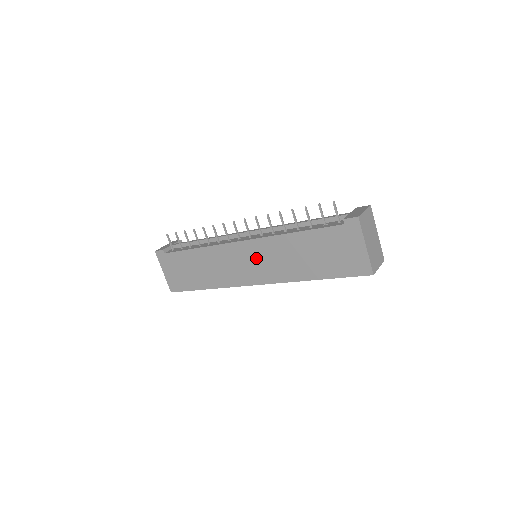
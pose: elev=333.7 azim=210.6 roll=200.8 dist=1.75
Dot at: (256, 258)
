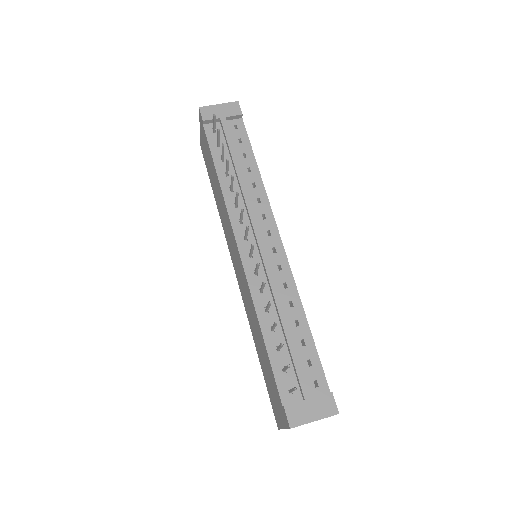
Dot at: (240, 272)
